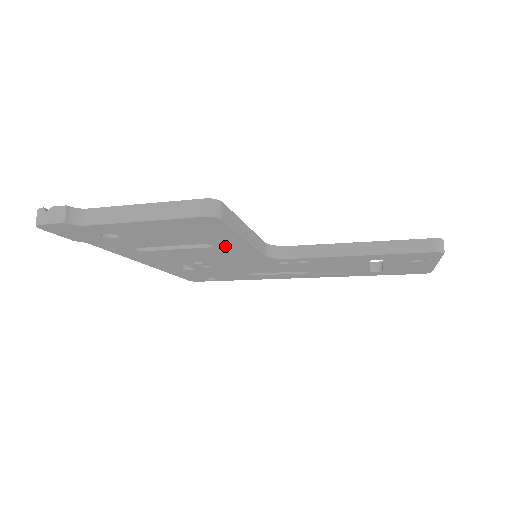
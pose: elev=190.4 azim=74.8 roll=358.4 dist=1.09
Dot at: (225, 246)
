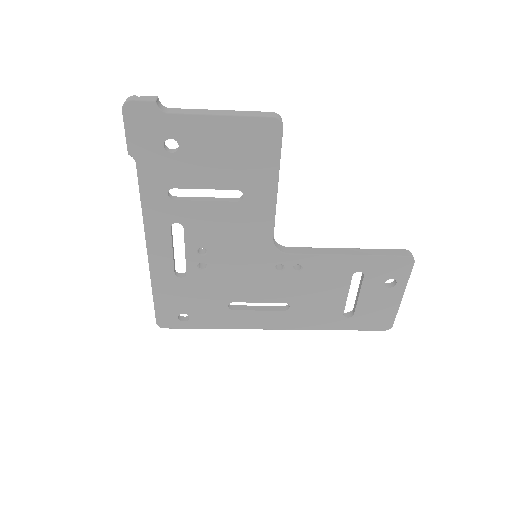
Dot at: (252, 201)
